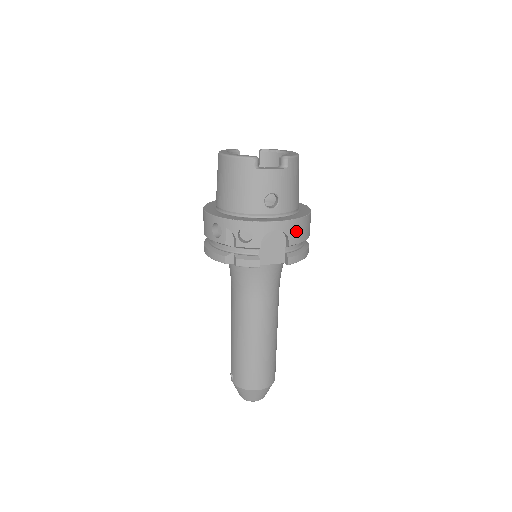
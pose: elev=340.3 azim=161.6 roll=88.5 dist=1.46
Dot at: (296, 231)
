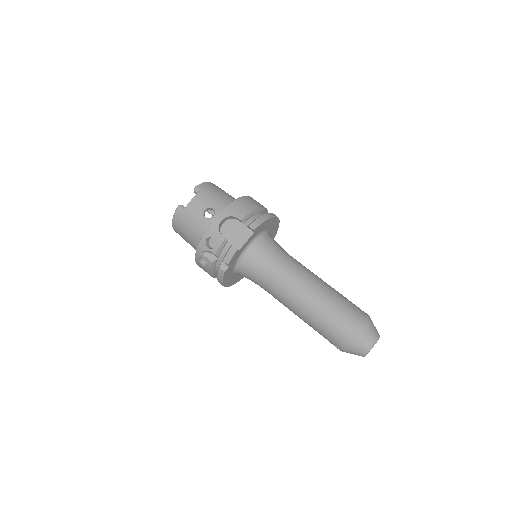
Dot at: (237, 210)
